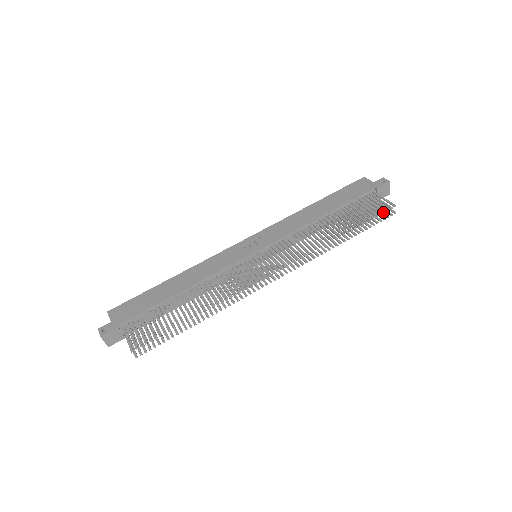
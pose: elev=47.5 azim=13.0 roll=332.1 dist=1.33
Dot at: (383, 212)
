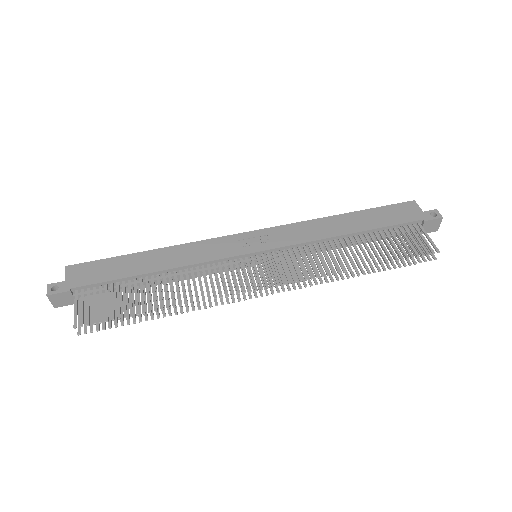
Dot at: (422, 255)
